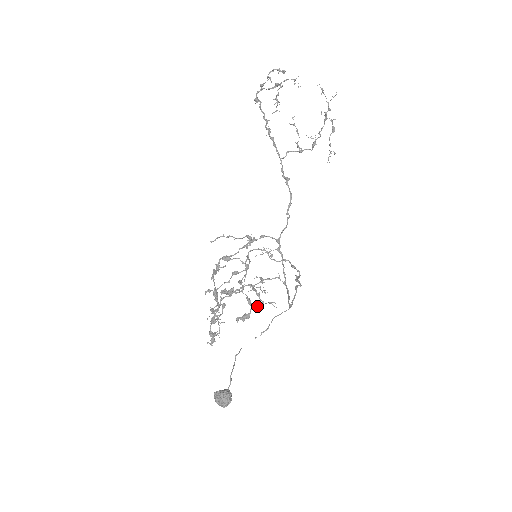
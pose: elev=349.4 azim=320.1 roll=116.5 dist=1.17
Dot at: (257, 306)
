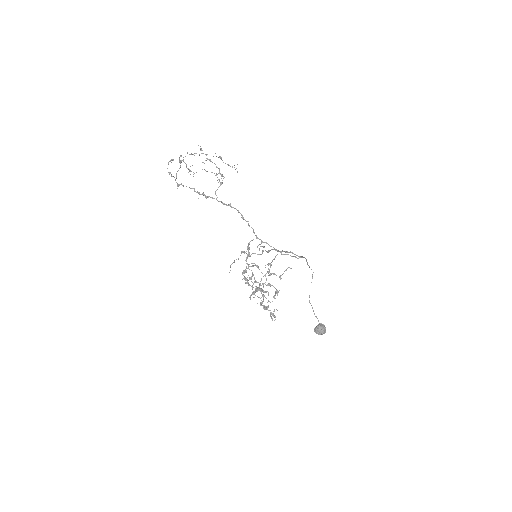
Dot at: occluded
